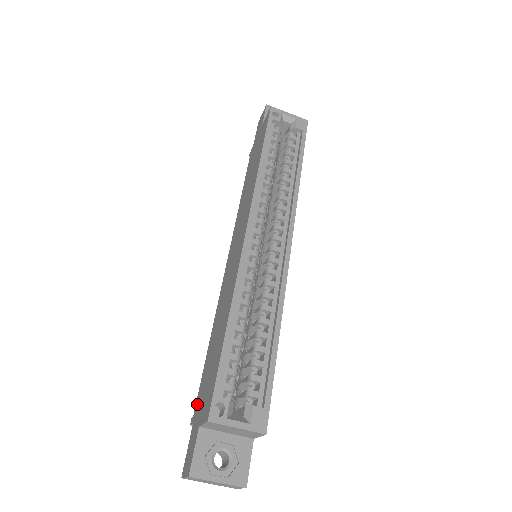
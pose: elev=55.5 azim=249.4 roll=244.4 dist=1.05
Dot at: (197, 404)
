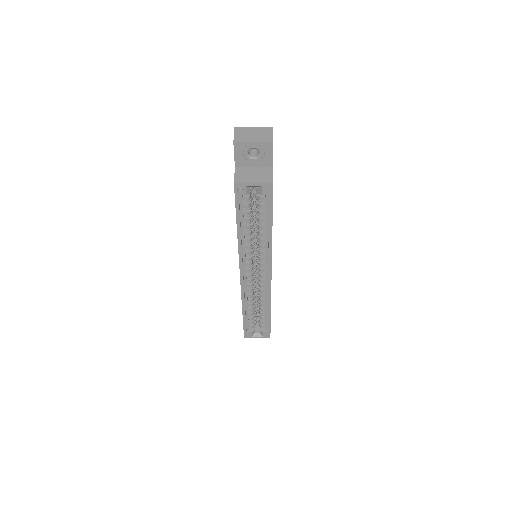
Dot at: occluded
